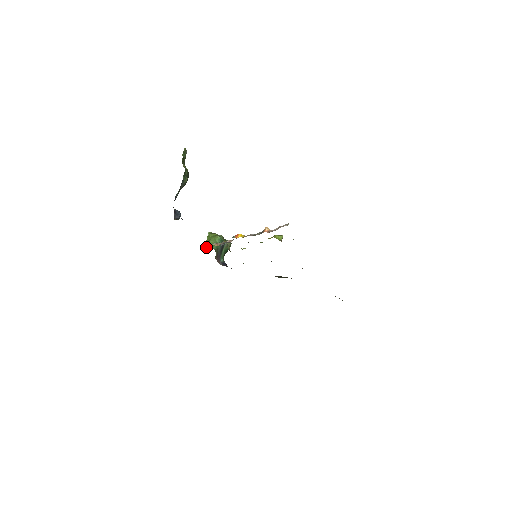
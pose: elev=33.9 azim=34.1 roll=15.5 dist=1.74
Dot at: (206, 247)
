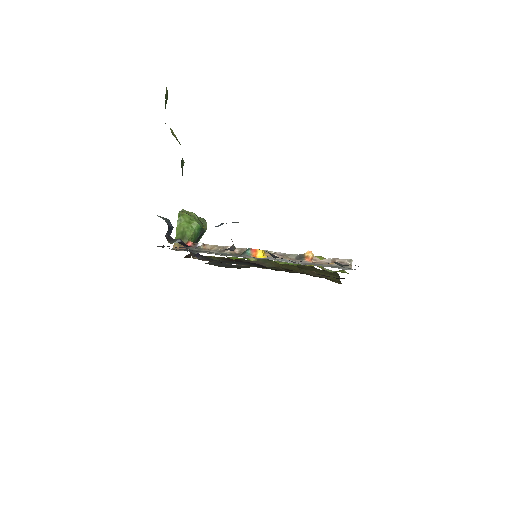
Dot at: occluded
